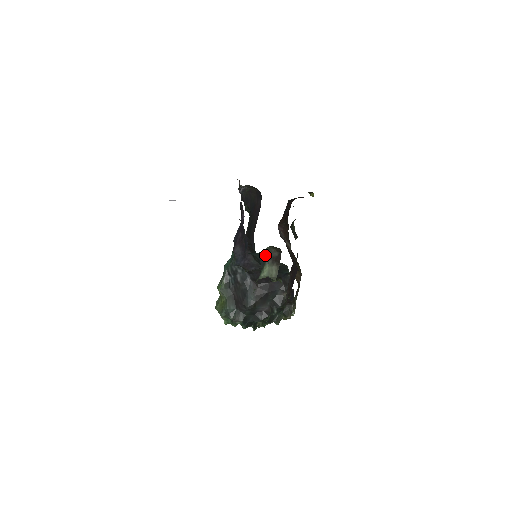
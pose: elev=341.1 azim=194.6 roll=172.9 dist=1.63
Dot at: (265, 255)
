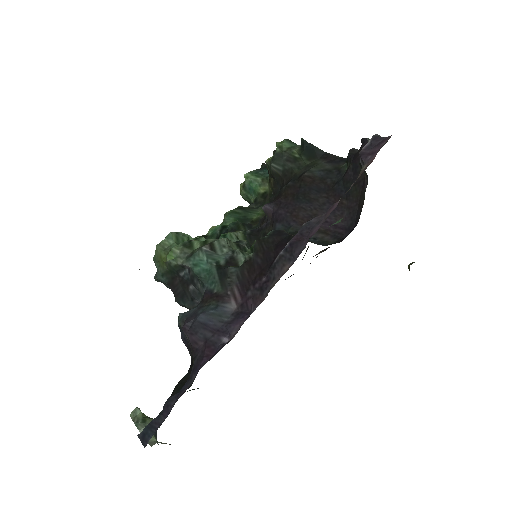
Dot at: occluded
